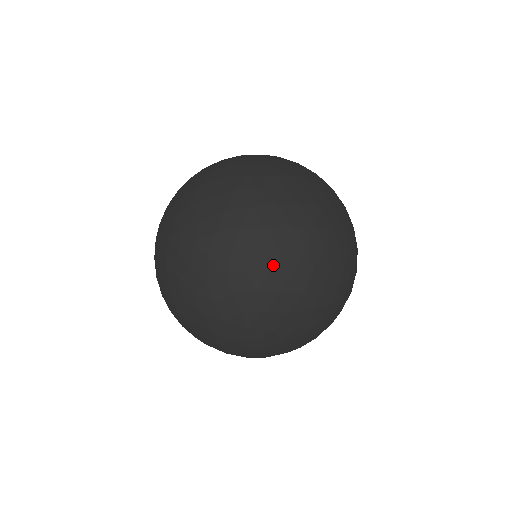
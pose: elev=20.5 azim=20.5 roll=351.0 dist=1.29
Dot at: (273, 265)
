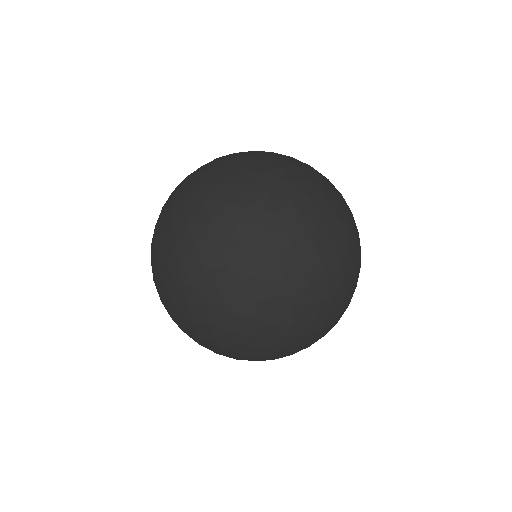
Dot at: occluded
